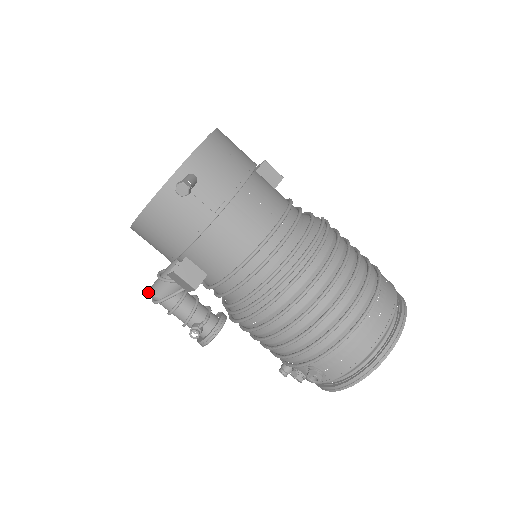
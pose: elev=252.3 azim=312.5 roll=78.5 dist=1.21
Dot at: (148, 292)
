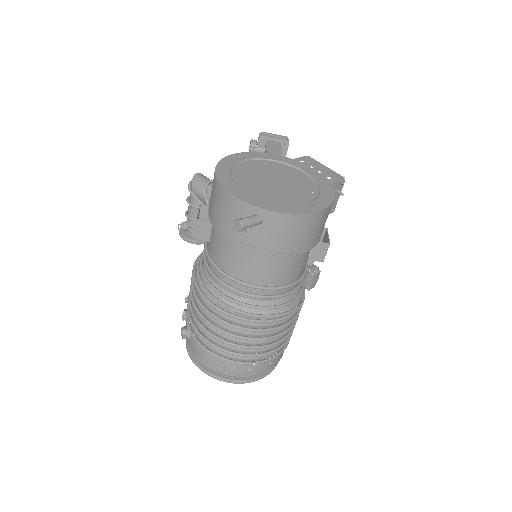
Dot at: (195, 176)
